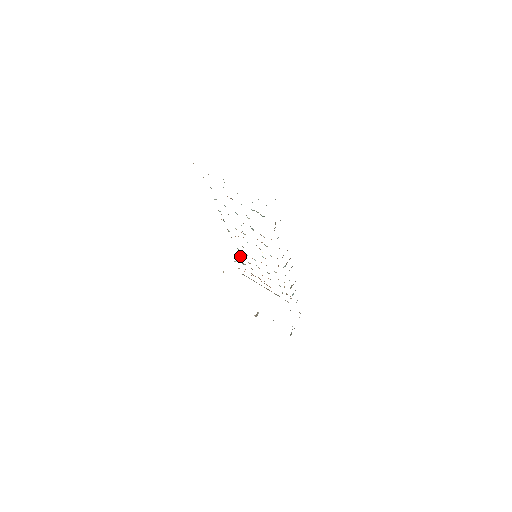
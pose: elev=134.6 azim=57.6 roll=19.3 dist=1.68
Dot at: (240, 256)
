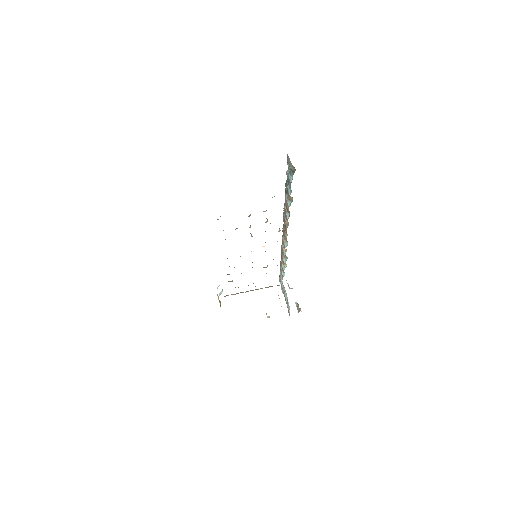
Dot at: (228, 274)
